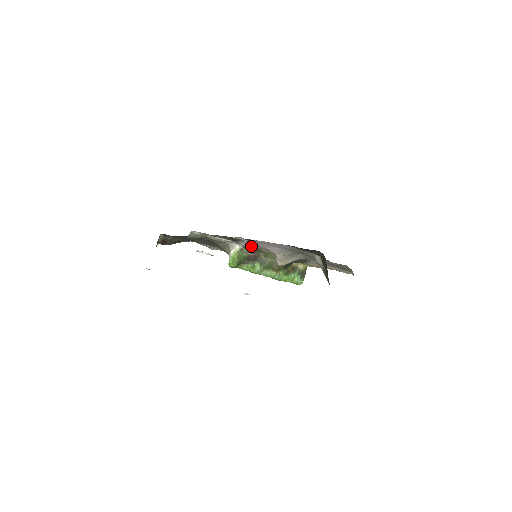
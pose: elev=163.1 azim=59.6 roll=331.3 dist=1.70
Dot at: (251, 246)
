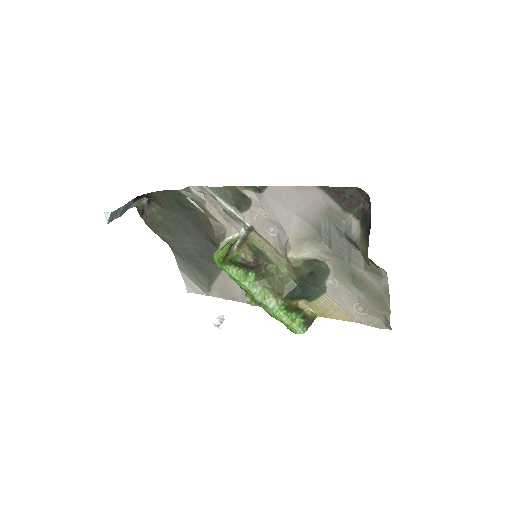
Dot at: (255, 236)
